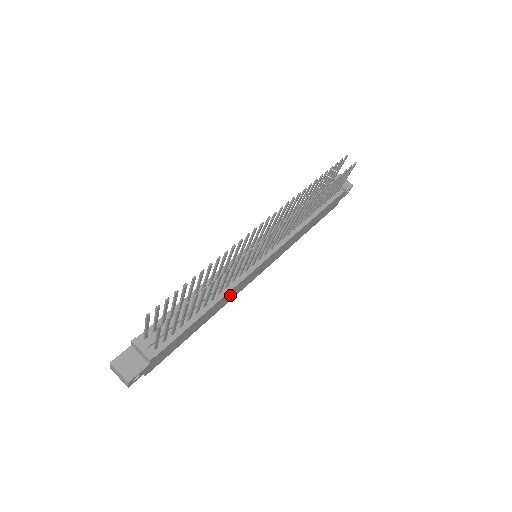
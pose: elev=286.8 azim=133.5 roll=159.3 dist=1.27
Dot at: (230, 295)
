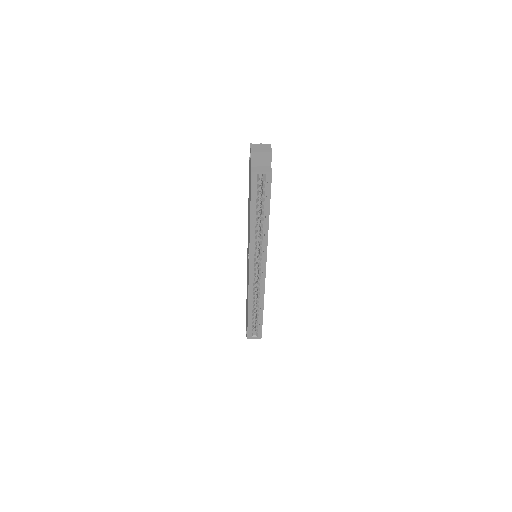
Dot at: occluded
